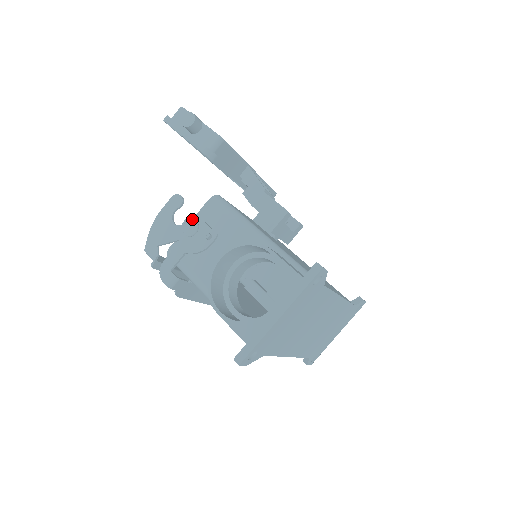
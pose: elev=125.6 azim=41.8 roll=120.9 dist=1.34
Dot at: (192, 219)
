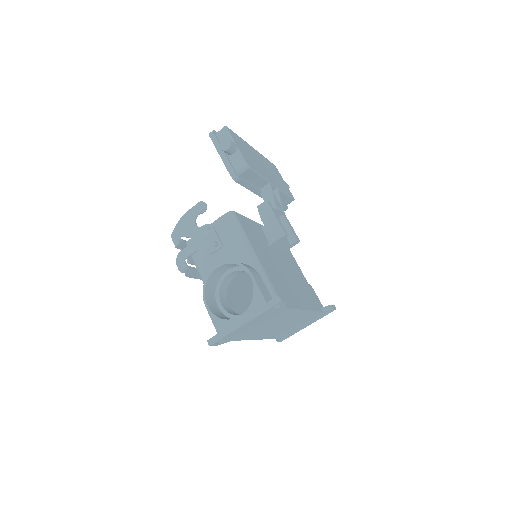
Dot at: (208, 227)
